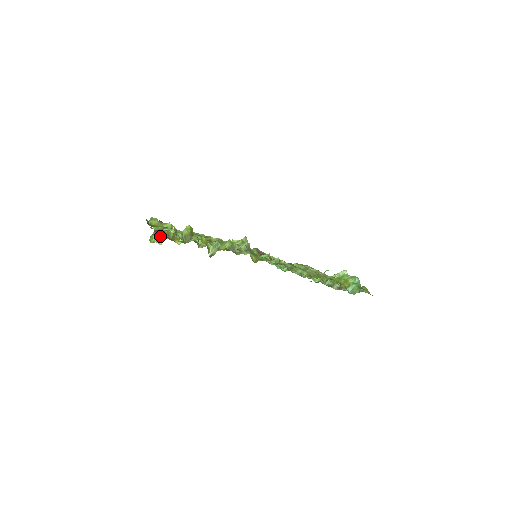
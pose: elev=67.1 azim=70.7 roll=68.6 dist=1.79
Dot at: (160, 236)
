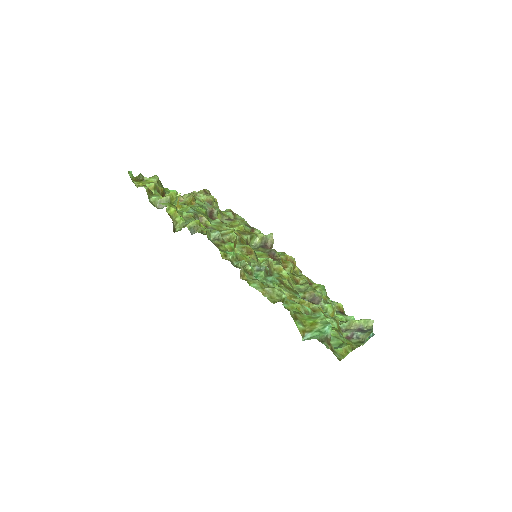
Dot at: occluded
